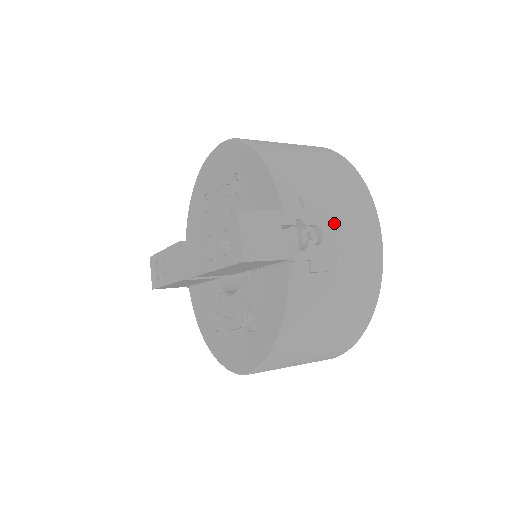
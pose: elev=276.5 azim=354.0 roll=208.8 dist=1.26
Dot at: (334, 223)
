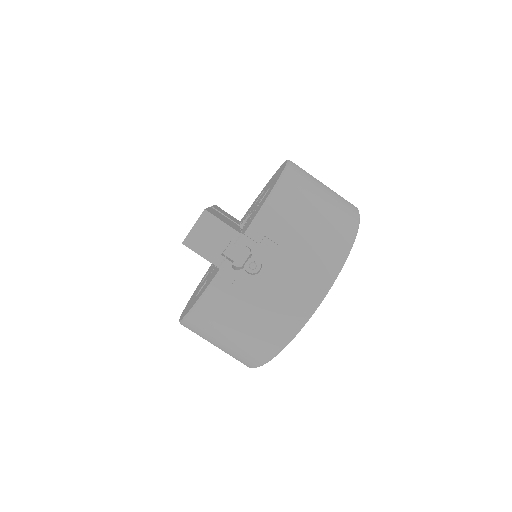
Dot at: (278, 270)
